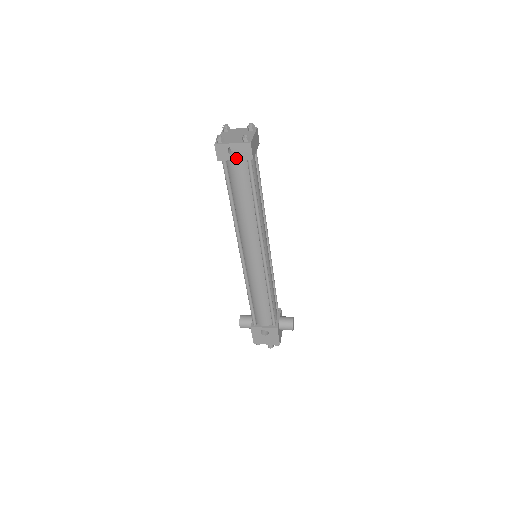
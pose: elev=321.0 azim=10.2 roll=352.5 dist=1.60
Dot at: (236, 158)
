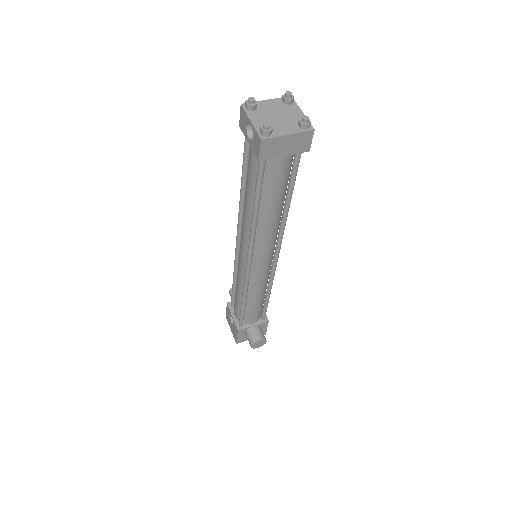
Dot at: (250, 142)
